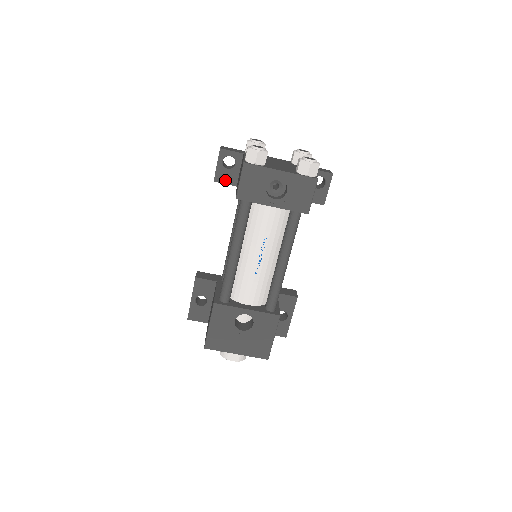
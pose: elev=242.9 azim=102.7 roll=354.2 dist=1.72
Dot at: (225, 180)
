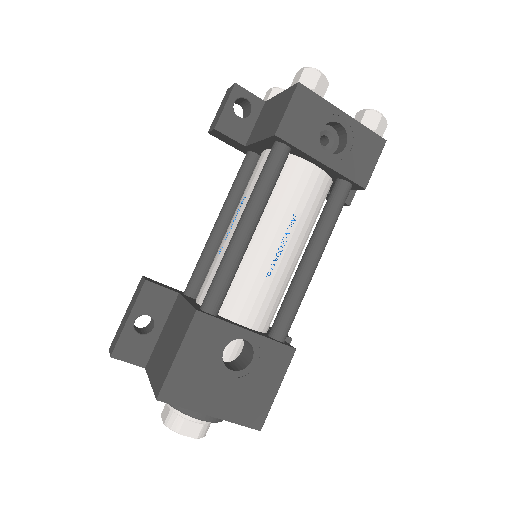
Dot at: (231, 132)
